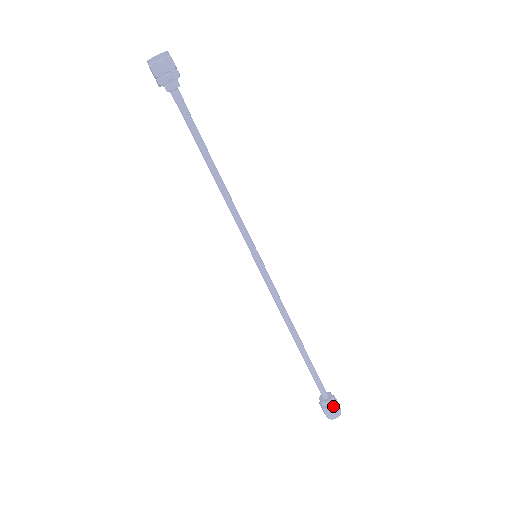
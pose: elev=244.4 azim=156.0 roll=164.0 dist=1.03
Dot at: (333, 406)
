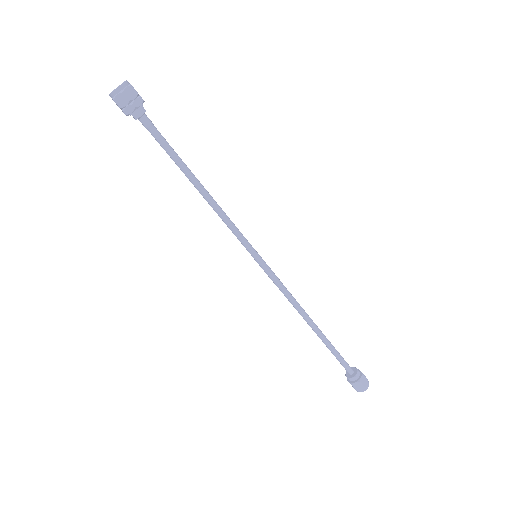
Dot at: (360, 380)
